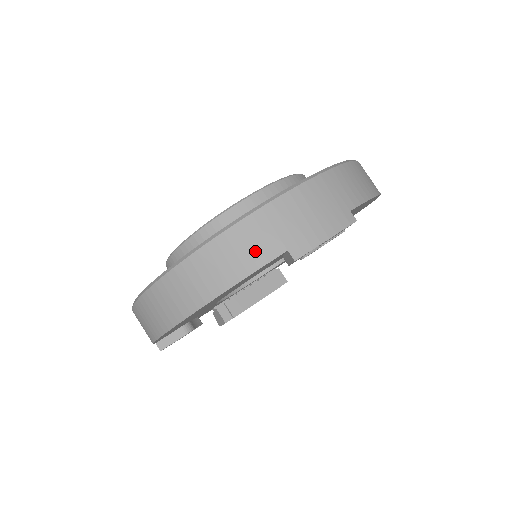
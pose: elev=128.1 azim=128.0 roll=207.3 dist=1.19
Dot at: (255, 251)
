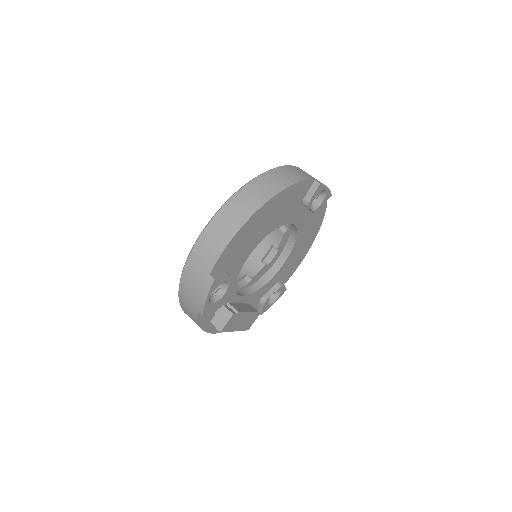
Dot at: (300, 175)
